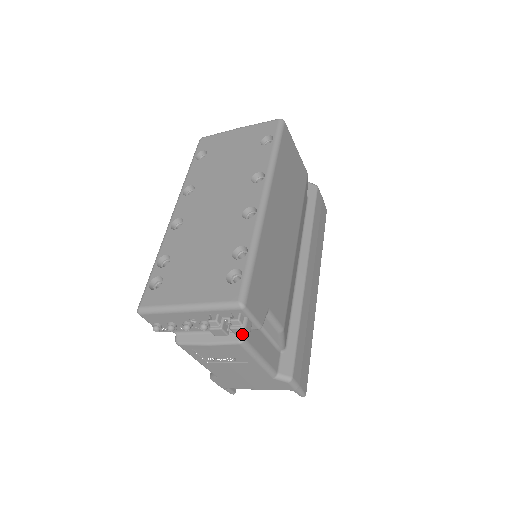
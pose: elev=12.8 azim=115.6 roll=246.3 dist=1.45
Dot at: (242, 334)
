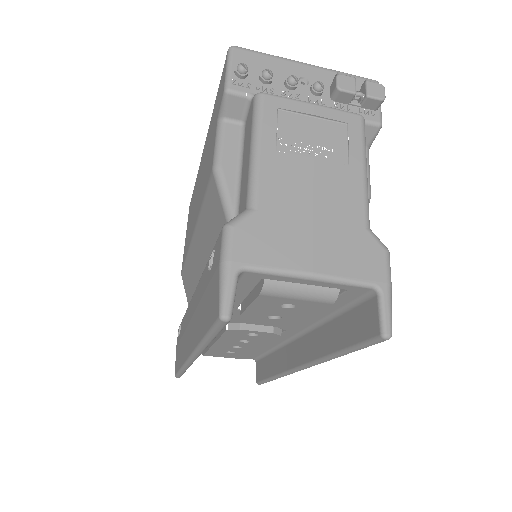
Dot at: (377, 95)
